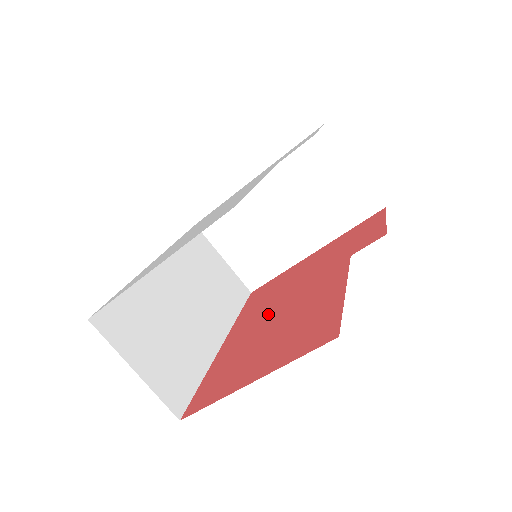
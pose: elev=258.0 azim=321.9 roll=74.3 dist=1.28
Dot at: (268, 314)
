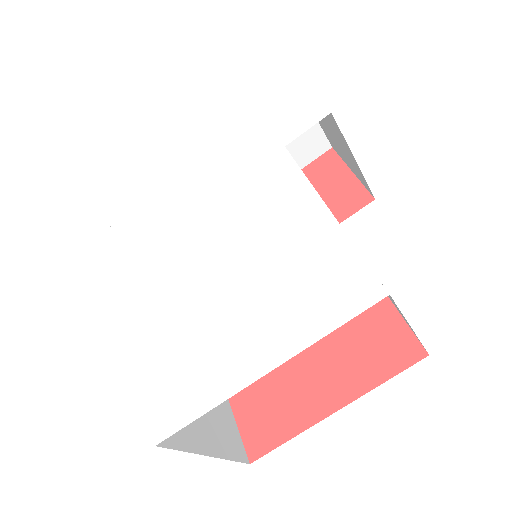
Dot at: occluded
